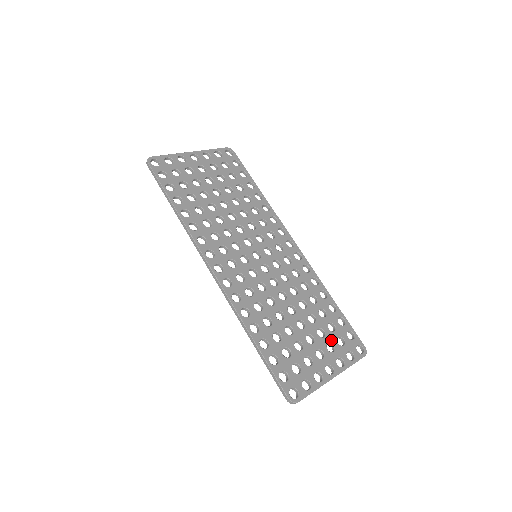
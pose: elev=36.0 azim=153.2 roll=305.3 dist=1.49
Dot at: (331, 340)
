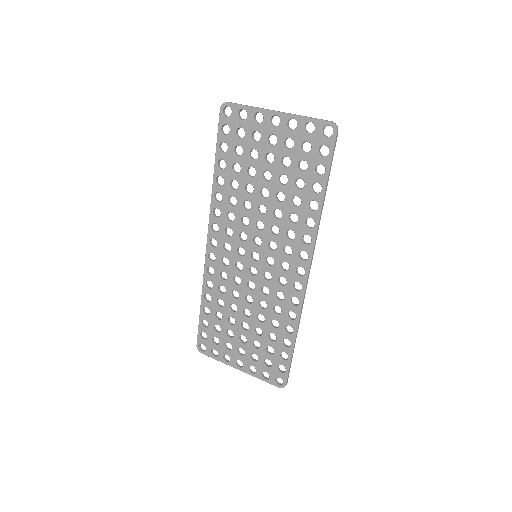
Dot at: (260, 355)
